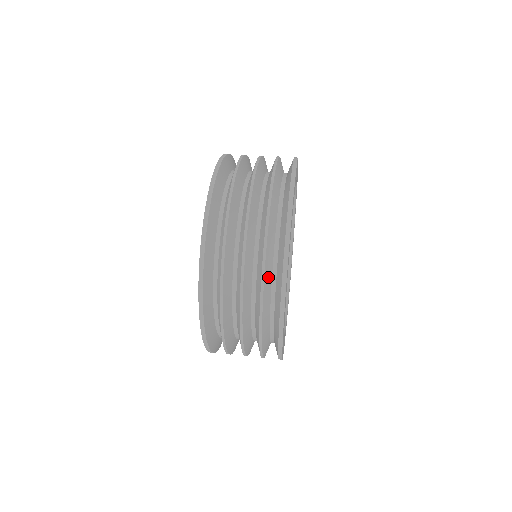
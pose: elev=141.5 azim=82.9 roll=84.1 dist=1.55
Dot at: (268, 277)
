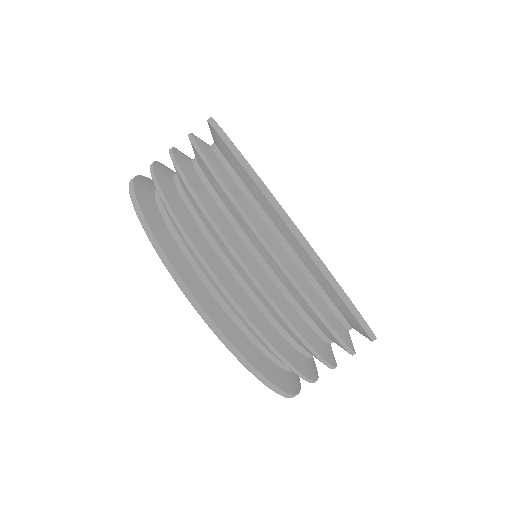
Dot at: occluded
